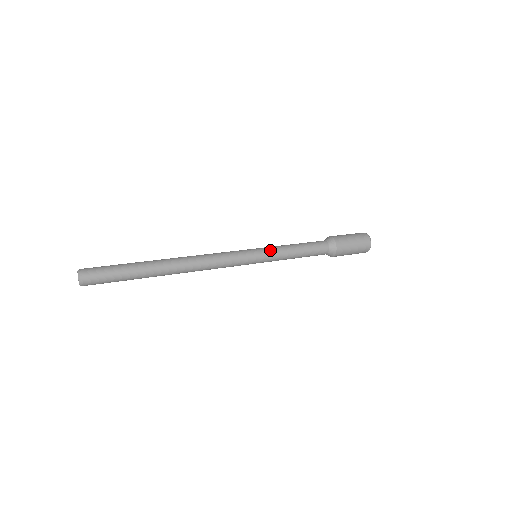
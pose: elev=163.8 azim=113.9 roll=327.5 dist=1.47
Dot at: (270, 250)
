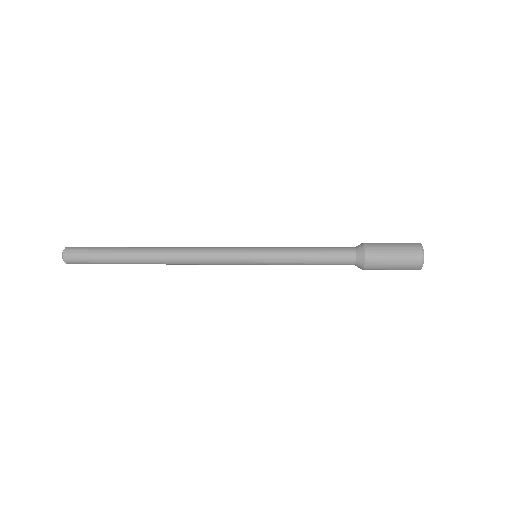
Dot at: (271, 250)
